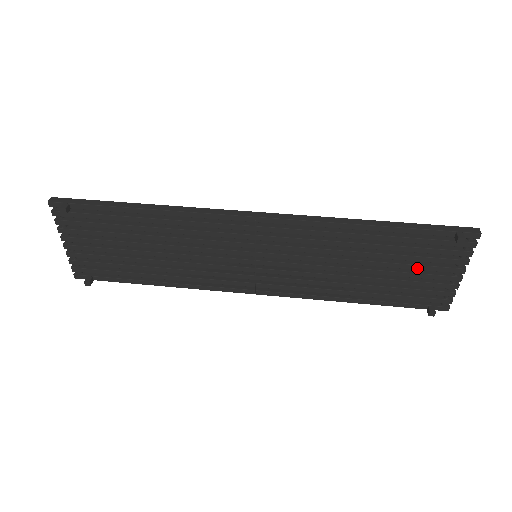
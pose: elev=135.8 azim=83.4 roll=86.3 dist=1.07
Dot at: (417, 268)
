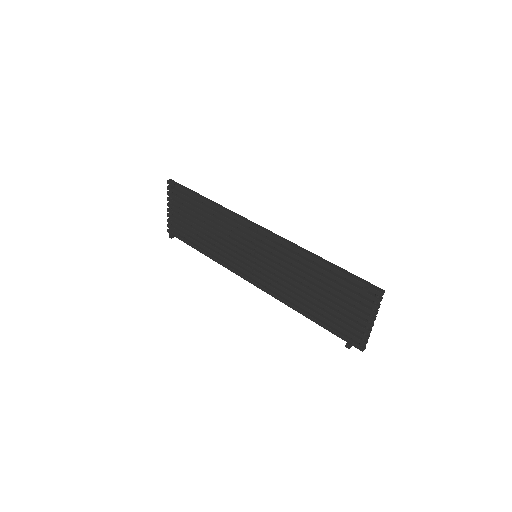
Dot at: (343, 305)
